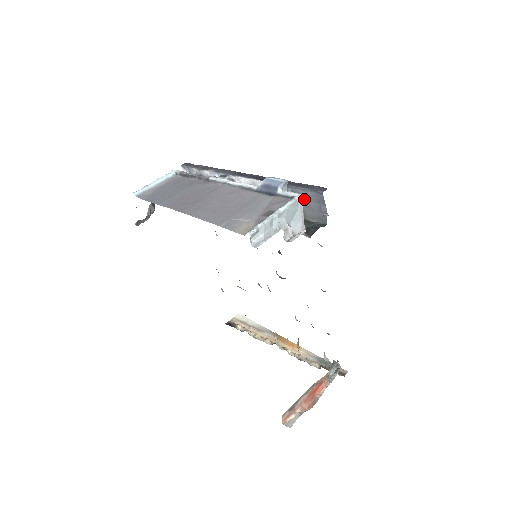
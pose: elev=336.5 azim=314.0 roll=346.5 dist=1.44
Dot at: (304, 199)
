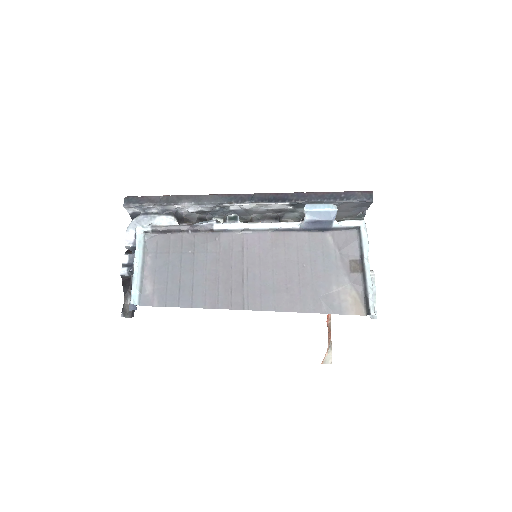
Dot at: (341, 207)
